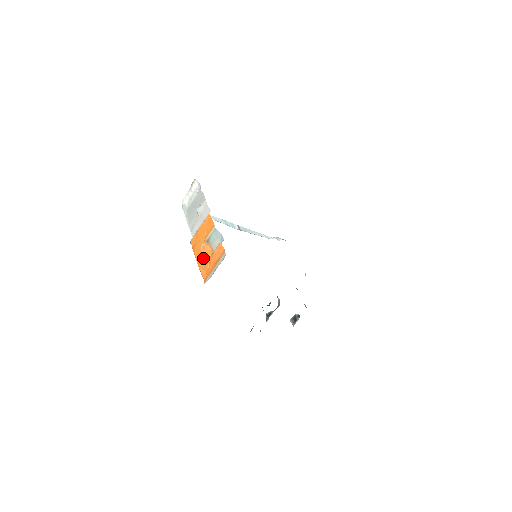
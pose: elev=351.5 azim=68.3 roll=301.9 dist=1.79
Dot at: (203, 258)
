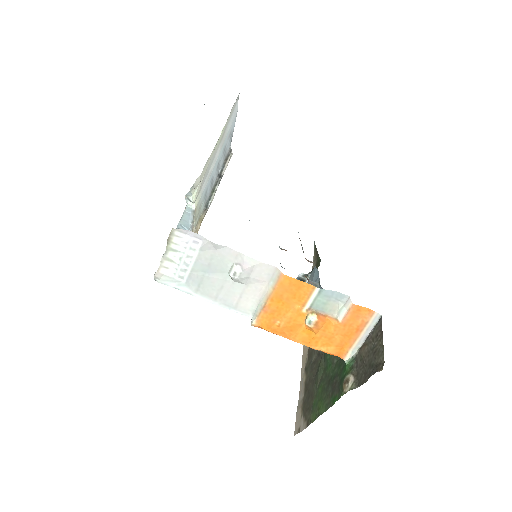
Dot at: (317, 335)
